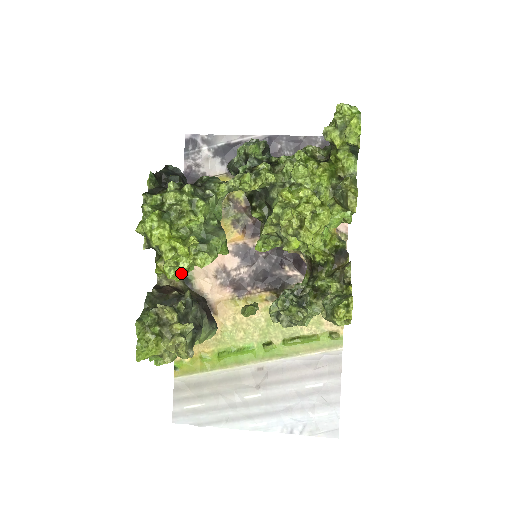
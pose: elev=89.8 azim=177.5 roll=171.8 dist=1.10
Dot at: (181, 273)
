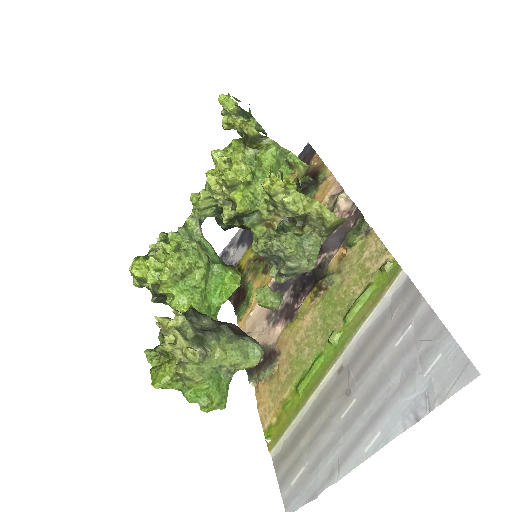
Dot at: (182, 298)
